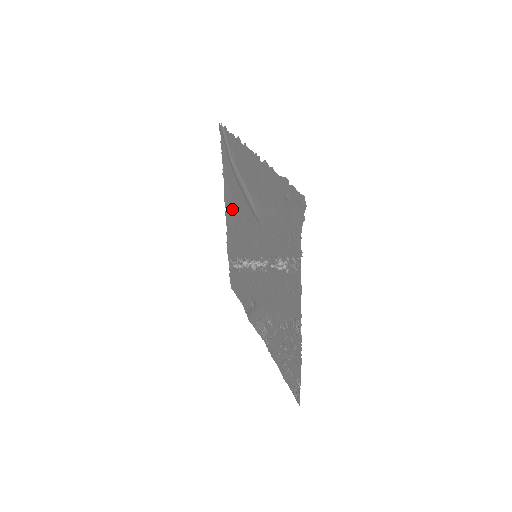
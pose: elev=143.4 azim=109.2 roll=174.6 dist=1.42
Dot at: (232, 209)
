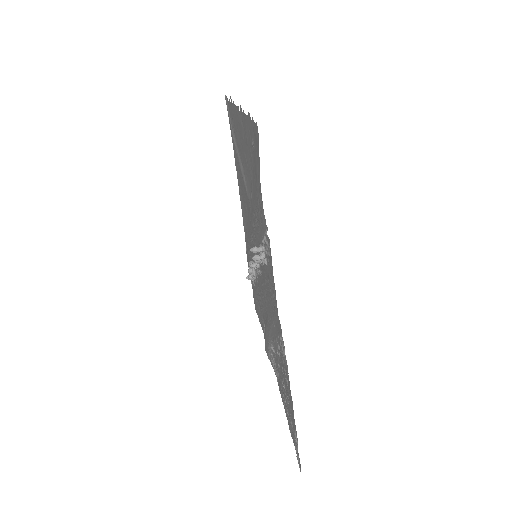
Dot at: (243, 204)
